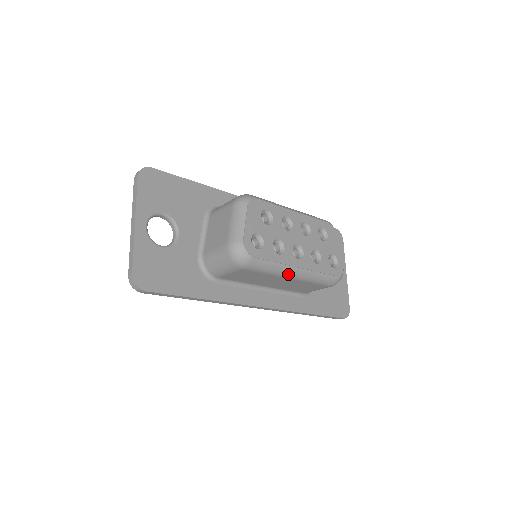
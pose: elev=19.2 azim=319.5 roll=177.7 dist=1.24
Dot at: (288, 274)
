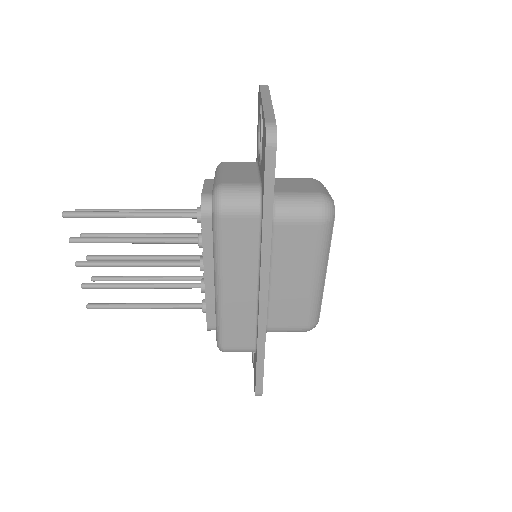
Dot at: (320, 271)
